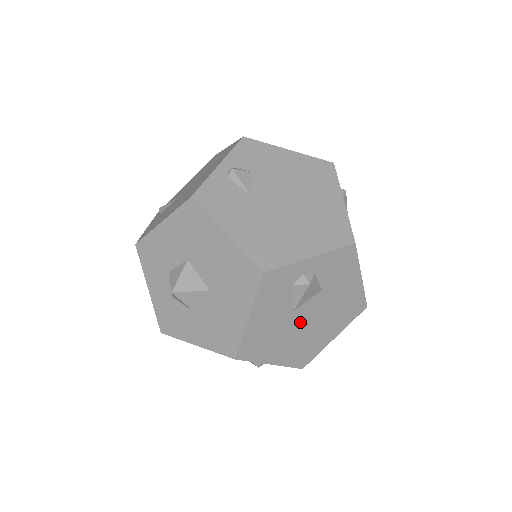
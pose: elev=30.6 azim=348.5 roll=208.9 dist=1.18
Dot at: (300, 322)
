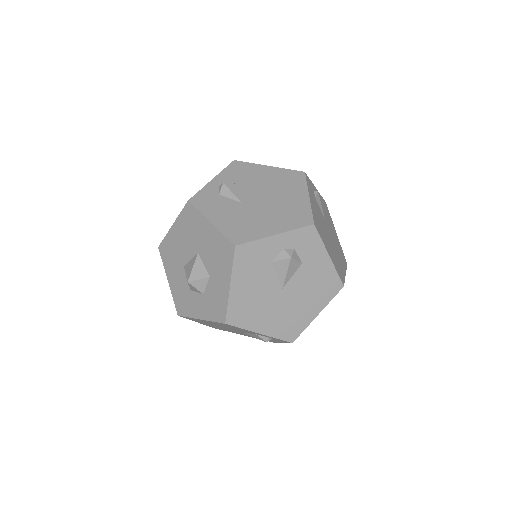
Dot at: (258, 205)
